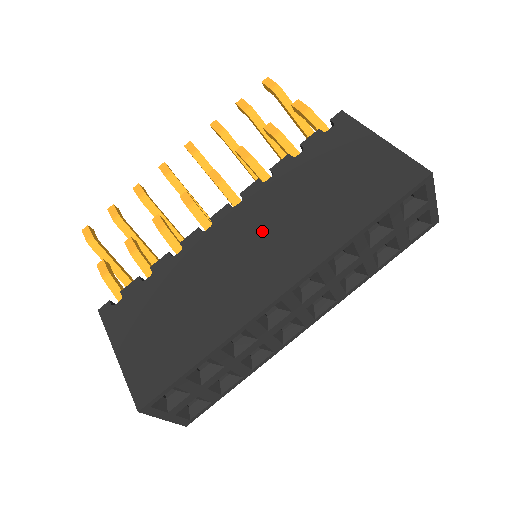
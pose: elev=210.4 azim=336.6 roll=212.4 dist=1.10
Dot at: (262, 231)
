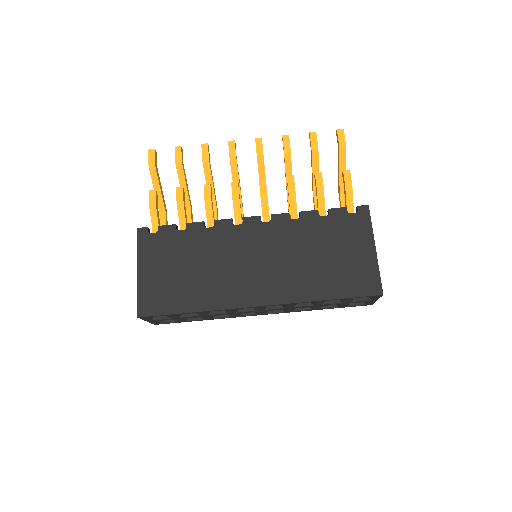
Dot at: (270, 255)
